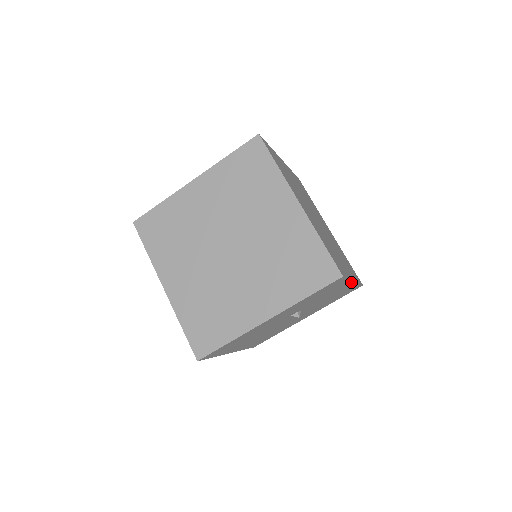
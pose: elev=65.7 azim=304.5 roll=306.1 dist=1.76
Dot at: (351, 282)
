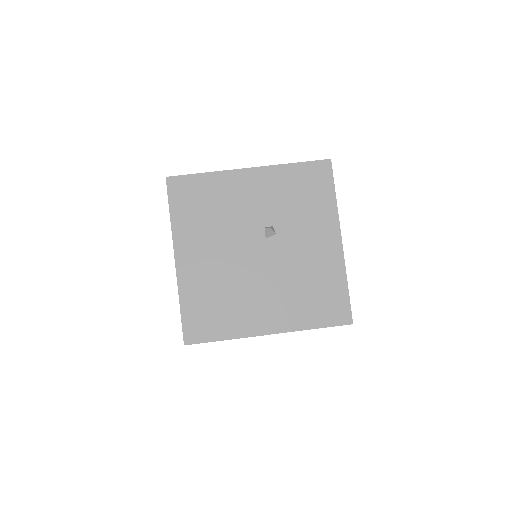
Dot at: (338, 232)
